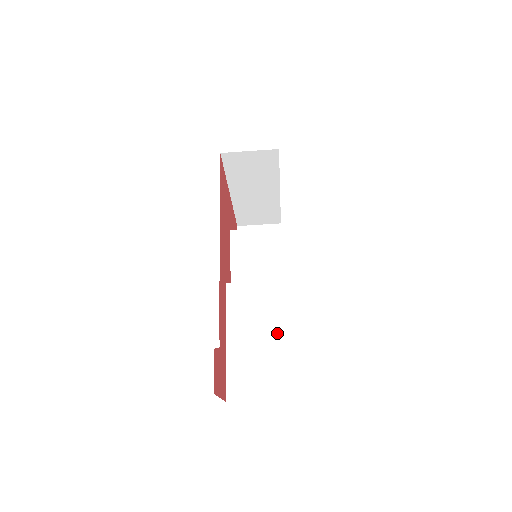
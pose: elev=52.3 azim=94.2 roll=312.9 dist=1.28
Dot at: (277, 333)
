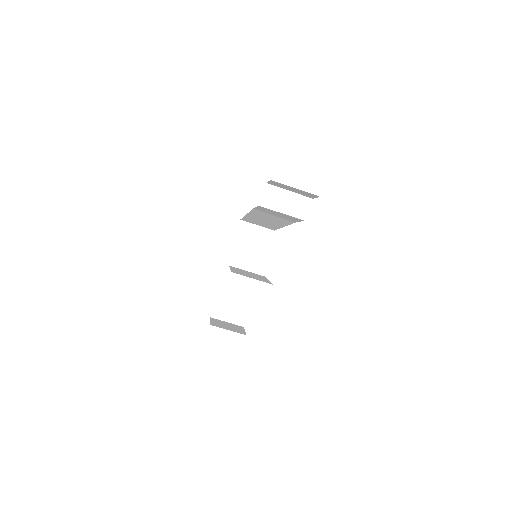
Dot at: occluded
